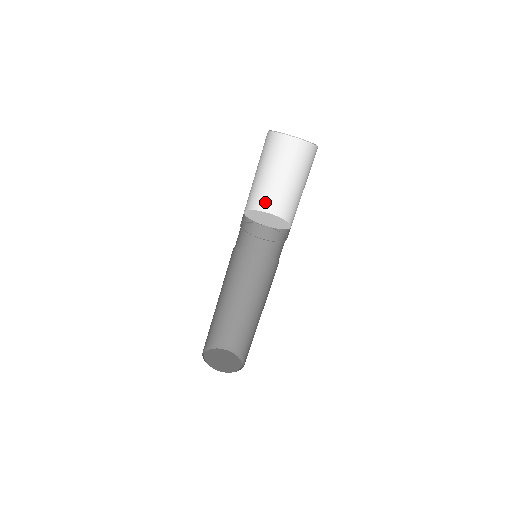
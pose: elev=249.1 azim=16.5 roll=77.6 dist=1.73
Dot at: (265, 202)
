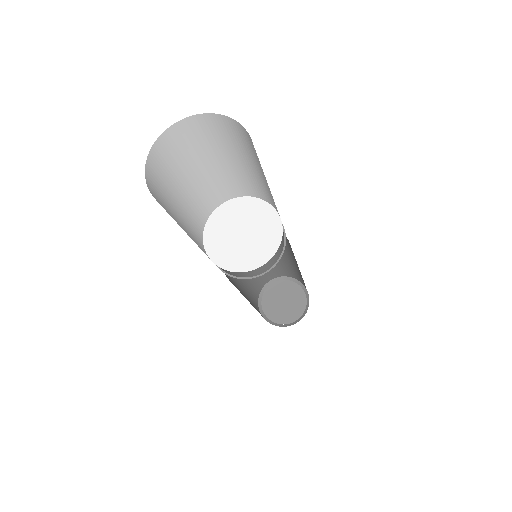
Dot at: (253, 189)
